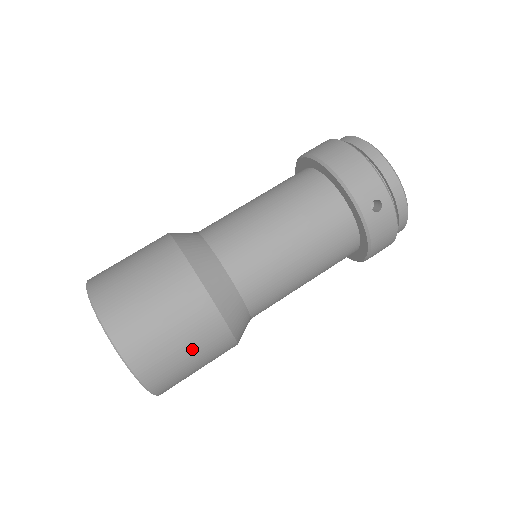
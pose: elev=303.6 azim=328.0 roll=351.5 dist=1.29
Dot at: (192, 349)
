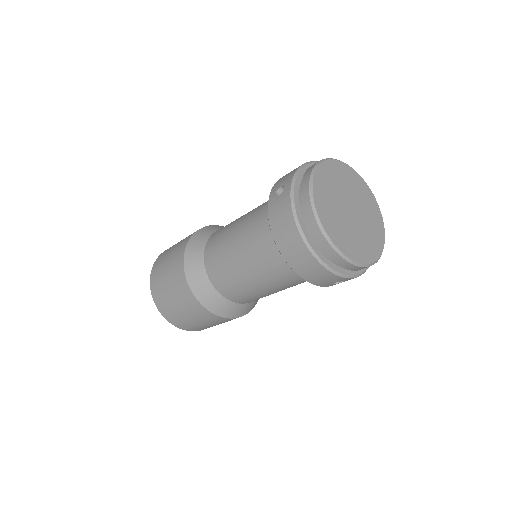
Dot at: occluded
